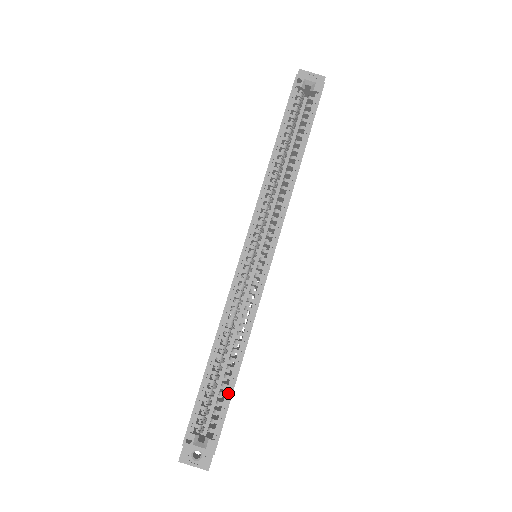
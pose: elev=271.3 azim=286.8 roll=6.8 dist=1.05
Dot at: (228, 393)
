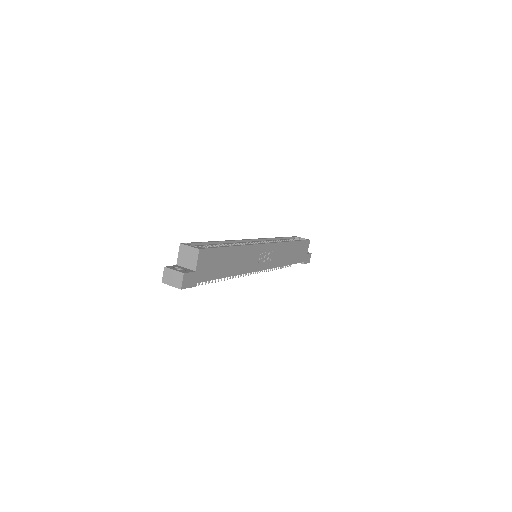
Dot at: (220, 249)
